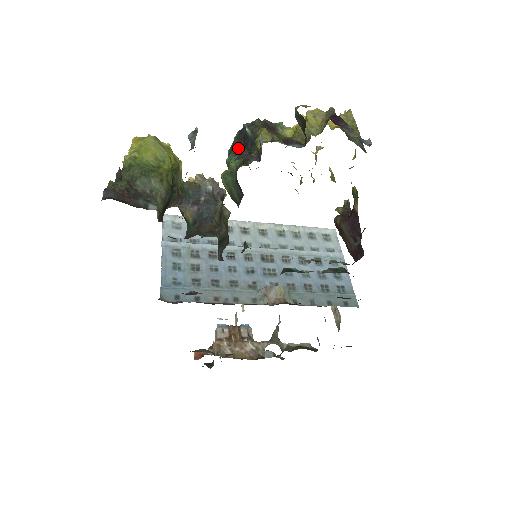
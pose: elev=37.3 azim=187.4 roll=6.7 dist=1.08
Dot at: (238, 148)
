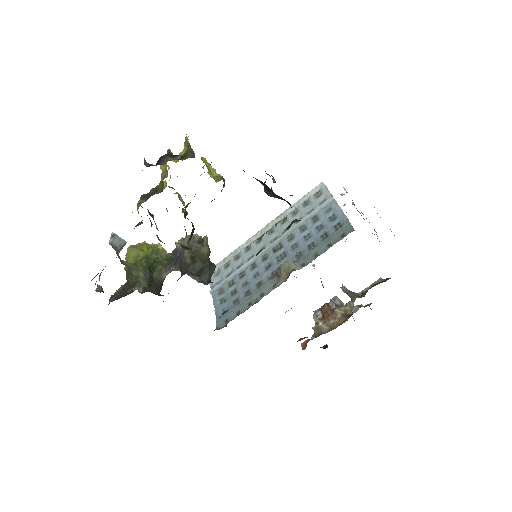
Dot at: occluded
